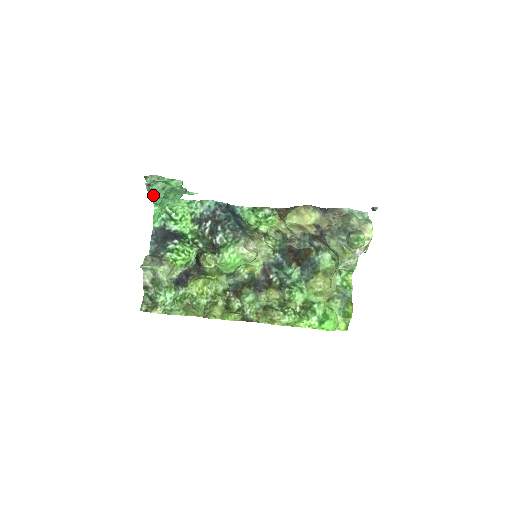
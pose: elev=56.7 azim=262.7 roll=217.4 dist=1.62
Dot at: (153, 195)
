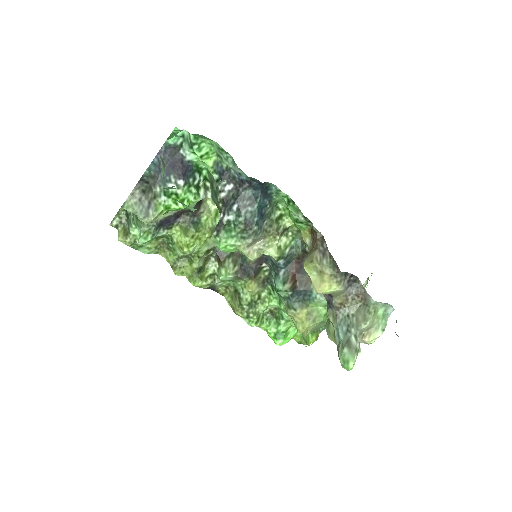
Dot at: (162, 170)
